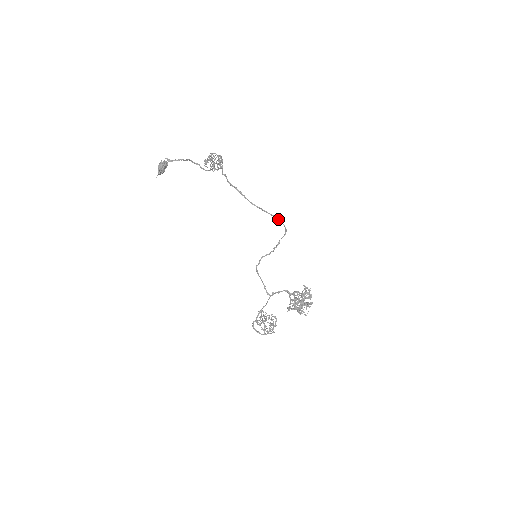
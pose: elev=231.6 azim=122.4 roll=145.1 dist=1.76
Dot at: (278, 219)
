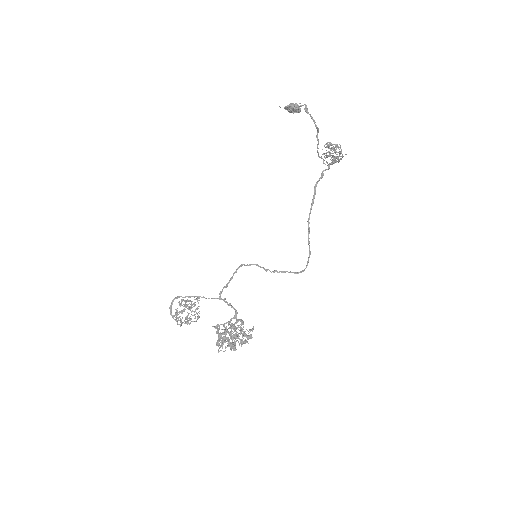
Dot at: (309, 256)
